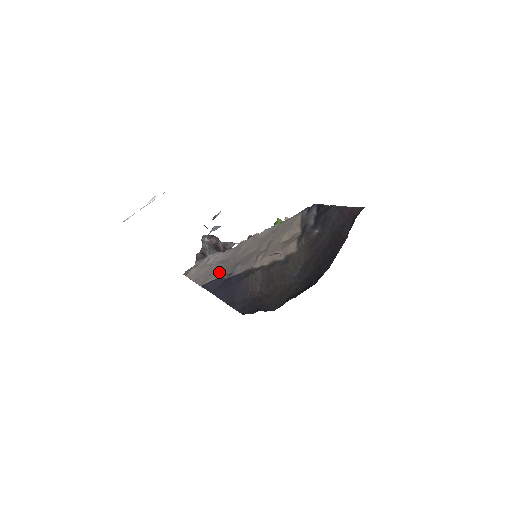
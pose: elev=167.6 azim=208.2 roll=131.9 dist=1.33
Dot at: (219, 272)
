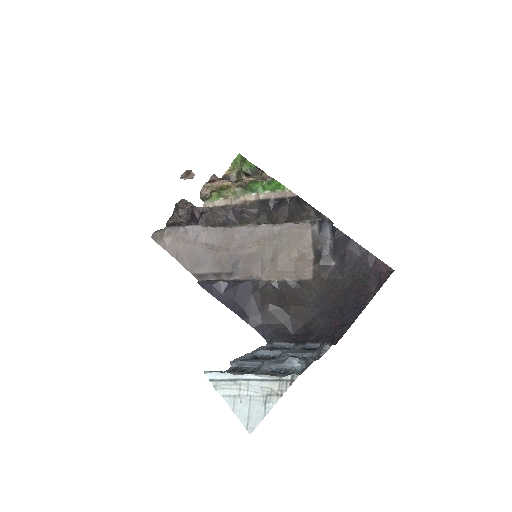
Dot at: (212, 263)
